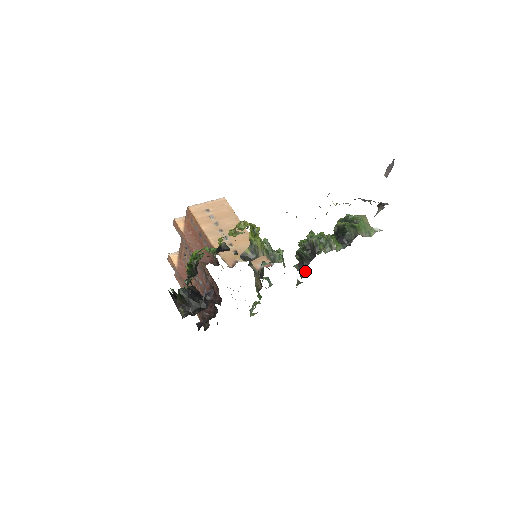
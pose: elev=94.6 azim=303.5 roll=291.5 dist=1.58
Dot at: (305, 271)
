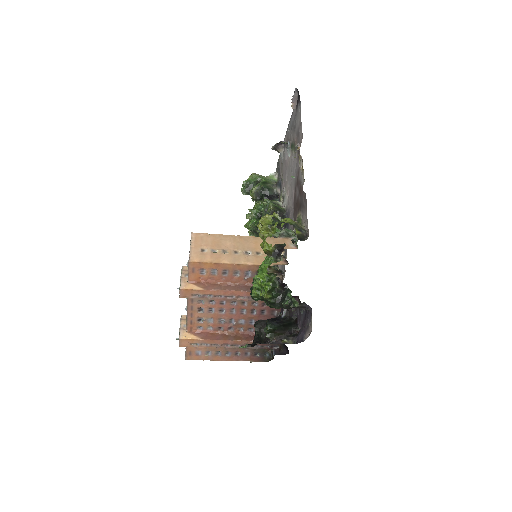
Dot at: occluded
